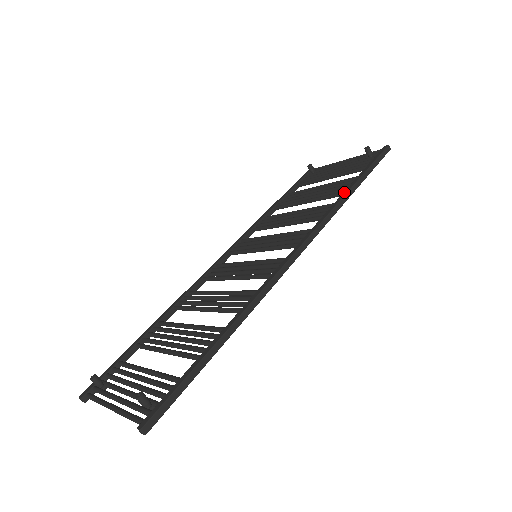
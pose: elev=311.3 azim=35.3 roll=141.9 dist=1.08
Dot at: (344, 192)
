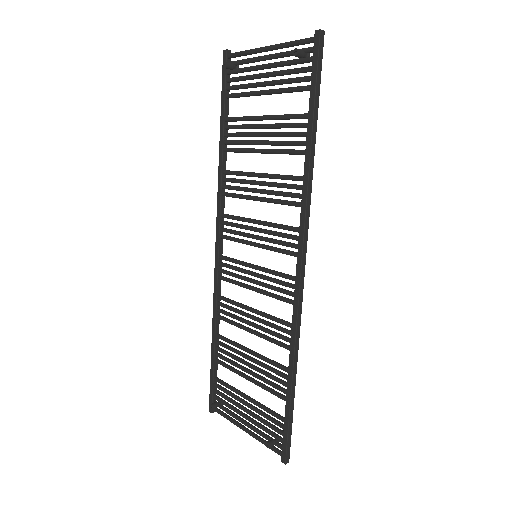
Dot at: (305, 158)
